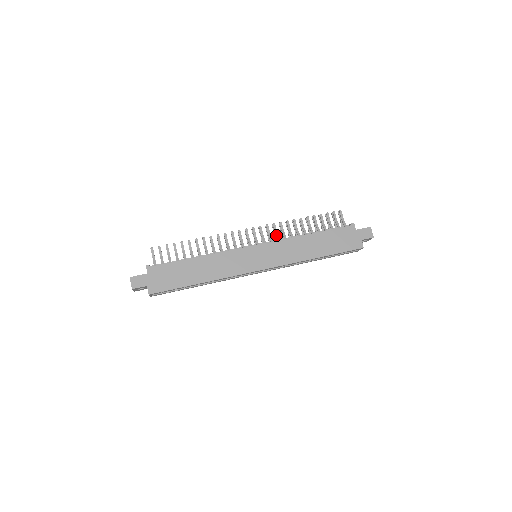
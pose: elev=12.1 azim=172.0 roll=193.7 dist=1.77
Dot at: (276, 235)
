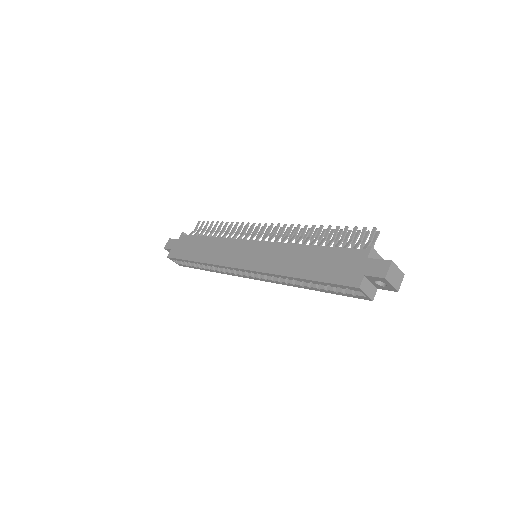
Dot at: (284, 238)
